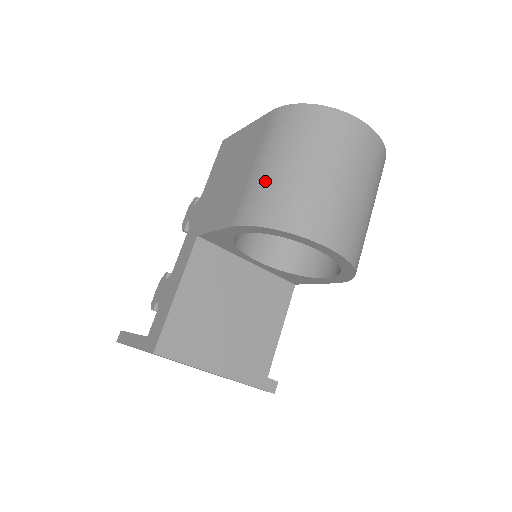
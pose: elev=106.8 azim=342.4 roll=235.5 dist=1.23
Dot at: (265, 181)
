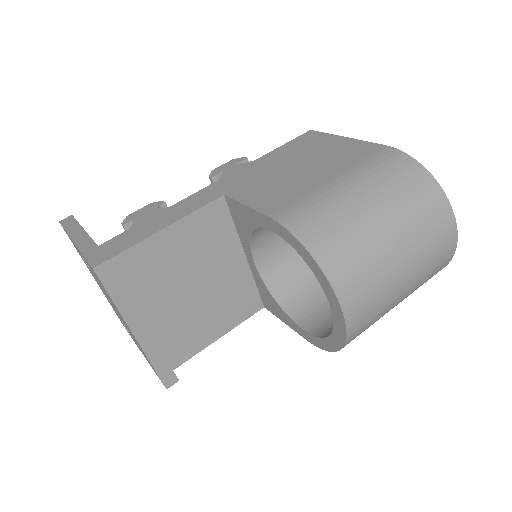
Dot at: (336, 204)
